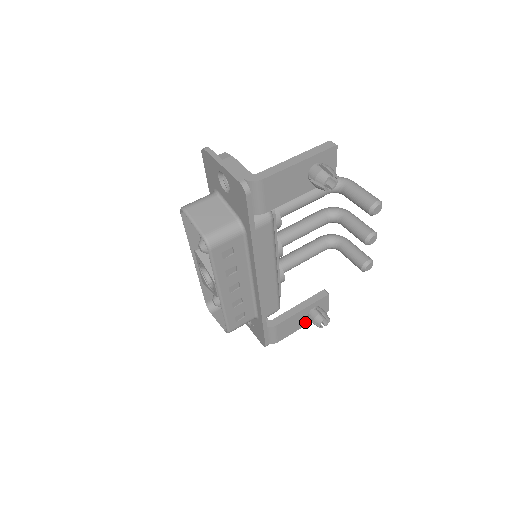
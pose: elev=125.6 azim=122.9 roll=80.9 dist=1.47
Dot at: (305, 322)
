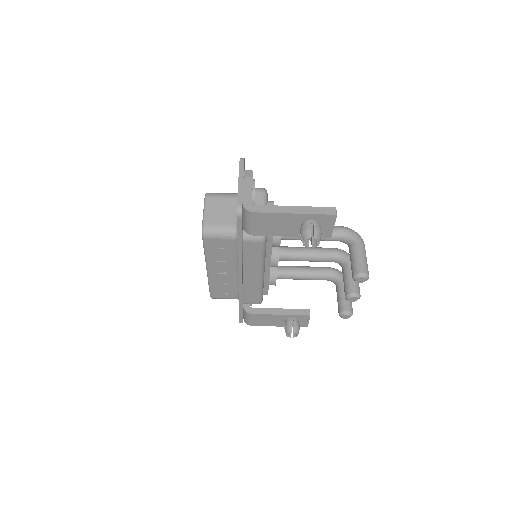
Dot at: (282, 324)
